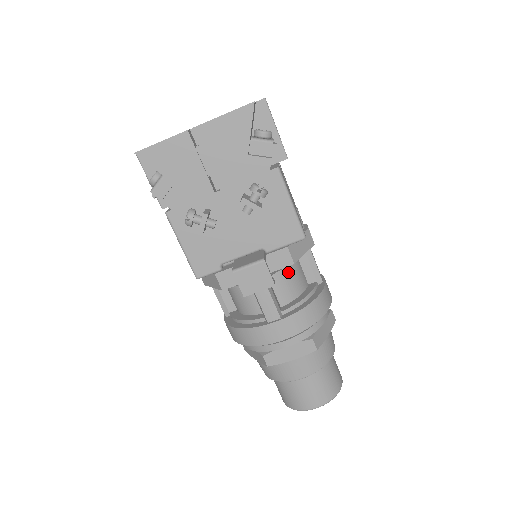
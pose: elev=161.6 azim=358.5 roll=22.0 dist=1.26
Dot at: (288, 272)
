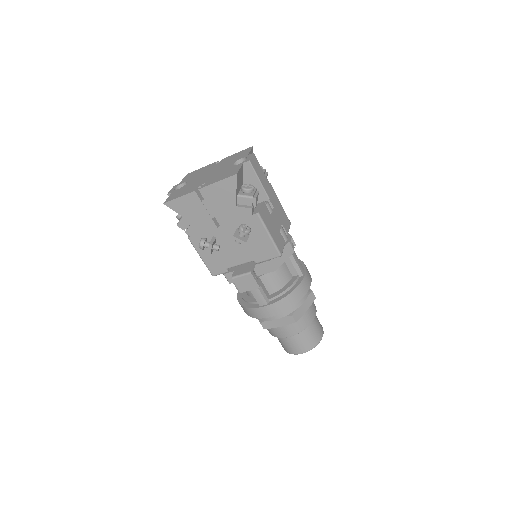
Dot at: (274, 273)
